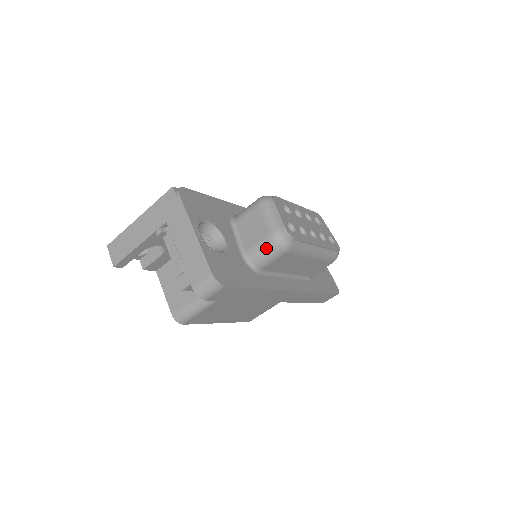
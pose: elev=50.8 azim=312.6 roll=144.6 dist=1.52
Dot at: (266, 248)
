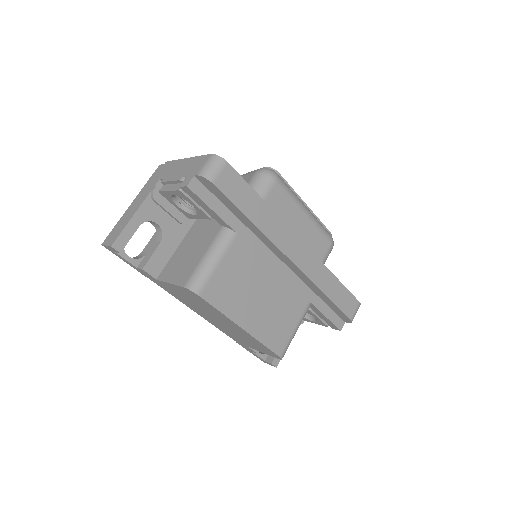
Dot at: (256, 180)
